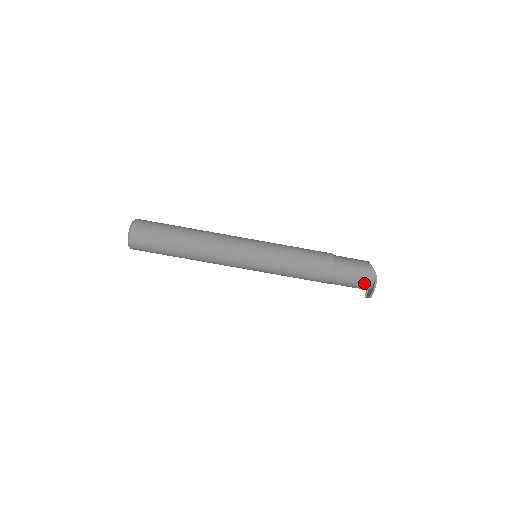
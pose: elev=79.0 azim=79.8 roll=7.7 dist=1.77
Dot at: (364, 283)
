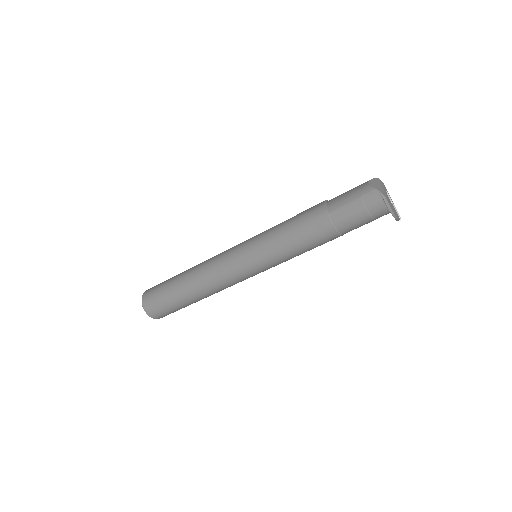
Dot at: (377, 212)
